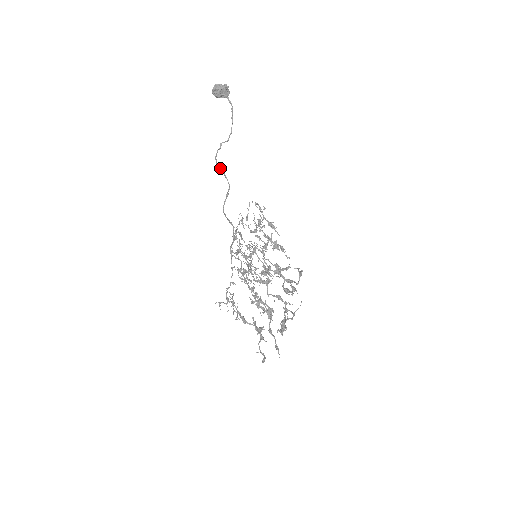
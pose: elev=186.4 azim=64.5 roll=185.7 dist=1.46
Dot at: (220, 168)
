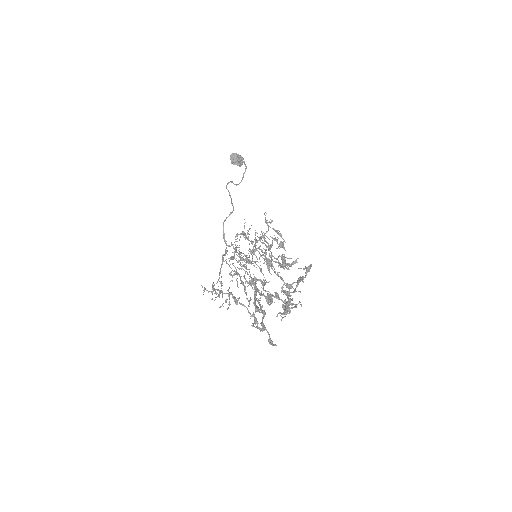
Dot at: (229, 193)
